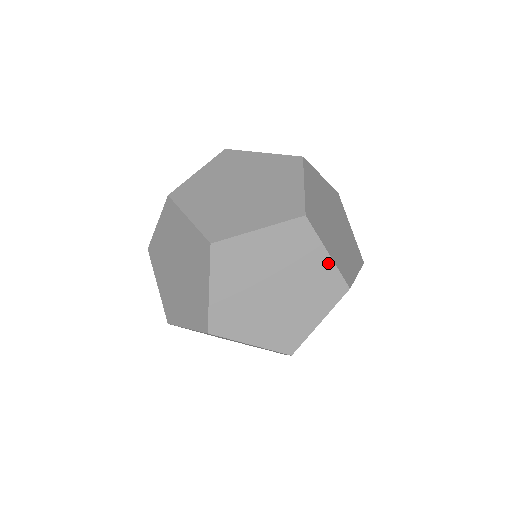
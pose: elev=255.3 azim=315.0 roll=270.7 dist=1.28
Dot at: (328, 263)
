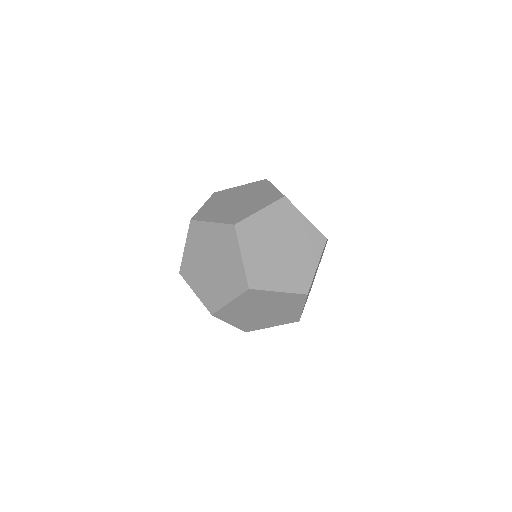
Dot at: (283, 294)
